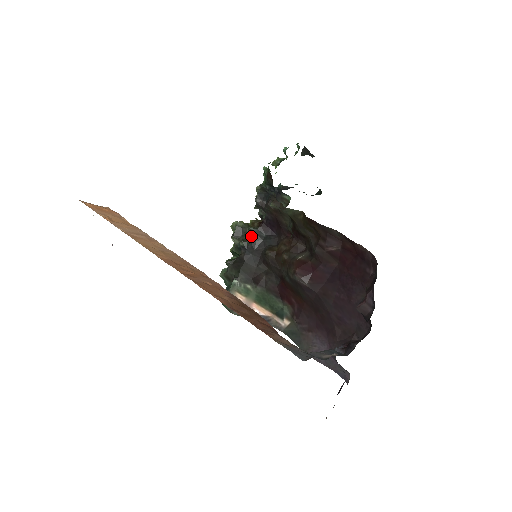
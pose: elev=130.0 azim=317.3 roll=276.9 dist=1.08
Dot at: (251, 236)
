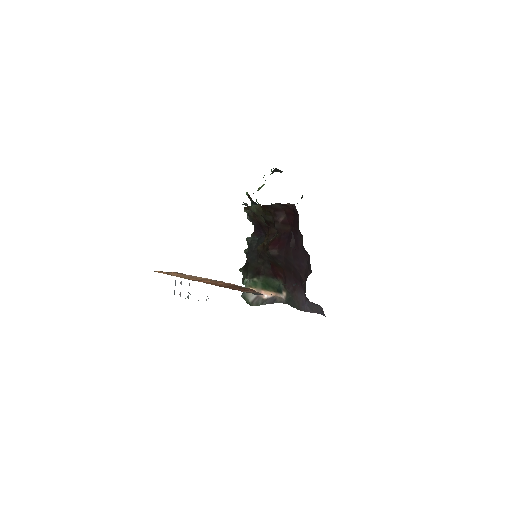
Dot at: (249, 243)
